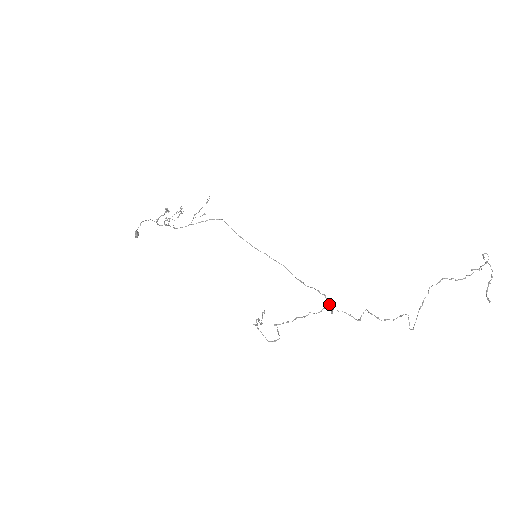
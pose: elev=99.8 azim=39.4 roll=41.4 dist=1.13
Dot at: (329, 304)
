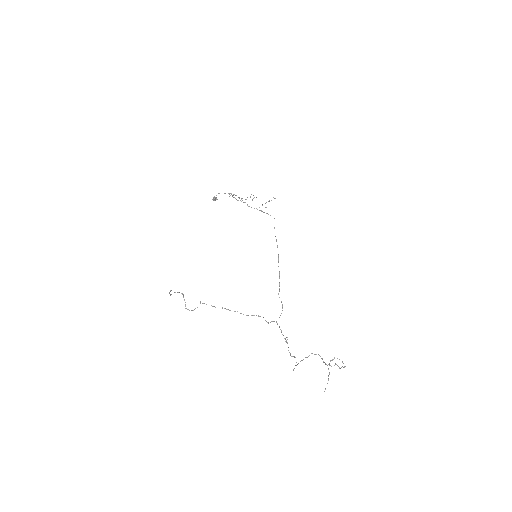
Dot at: occluded
